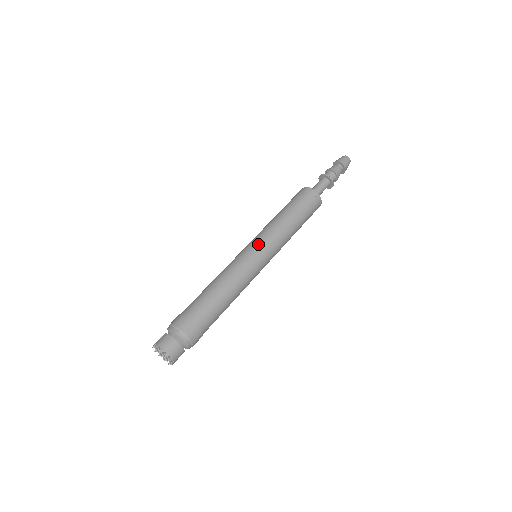
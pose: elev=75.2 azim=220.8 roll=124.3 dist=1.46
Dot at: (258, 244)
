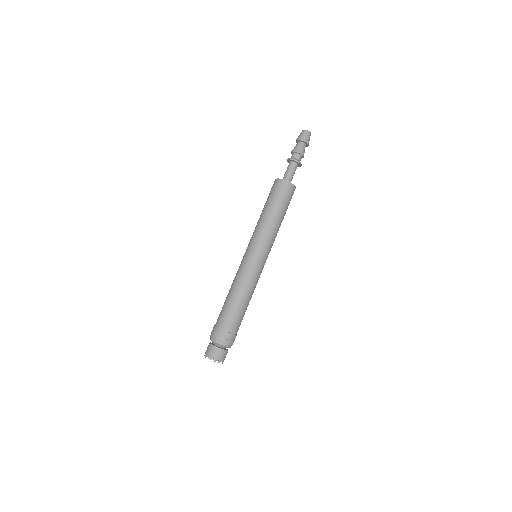
Dot at: (253, 249)
